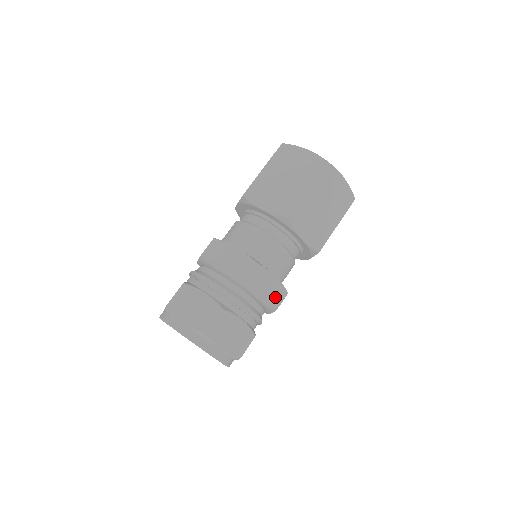
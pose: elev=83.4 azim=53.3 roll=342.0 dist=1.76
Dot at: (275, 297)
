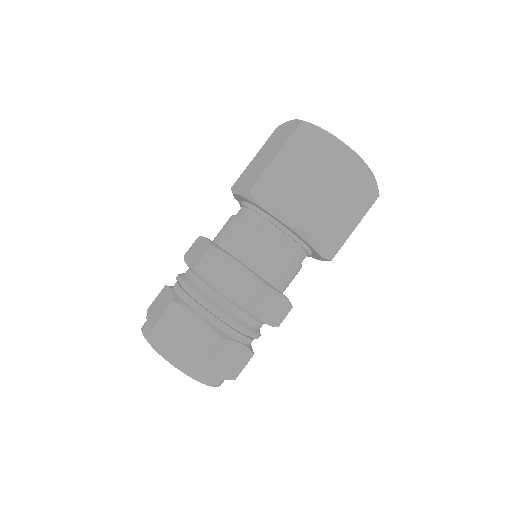
Dot at: (279, 315)
